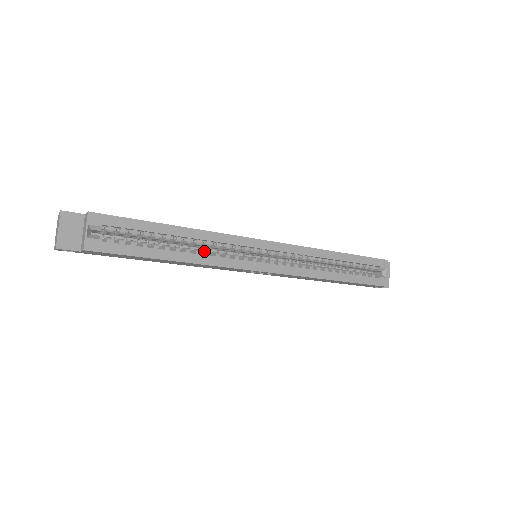
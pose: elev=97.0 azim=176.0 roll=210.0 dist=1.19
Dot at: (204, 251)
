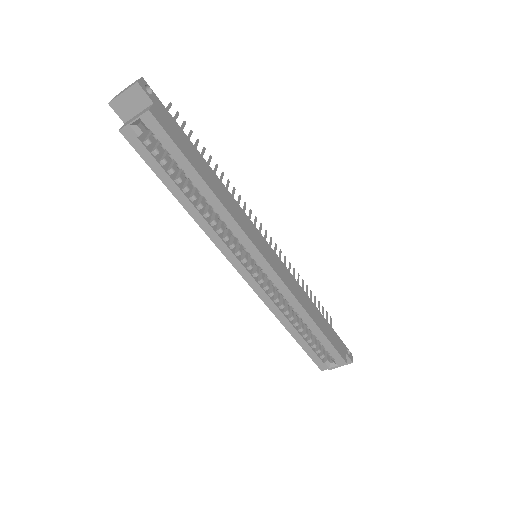
Dot at: (214, 218)
